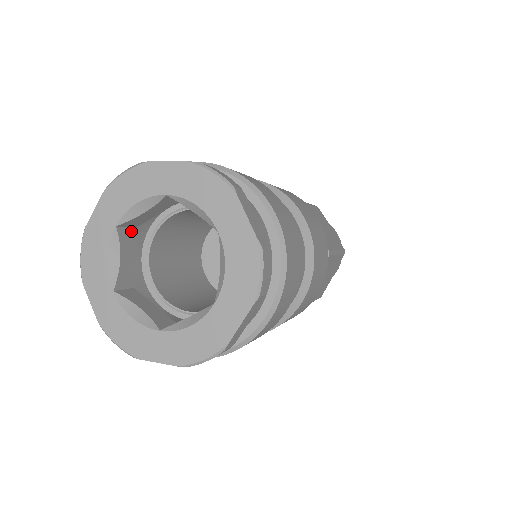
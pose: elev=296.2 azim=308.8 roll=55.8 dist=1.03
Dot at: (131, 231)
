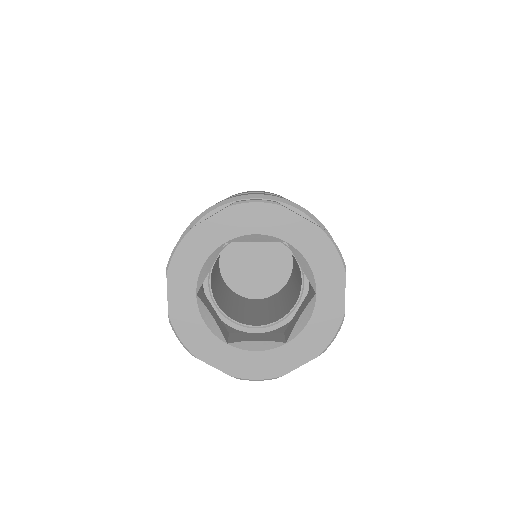
Dot at: (201, 292)
